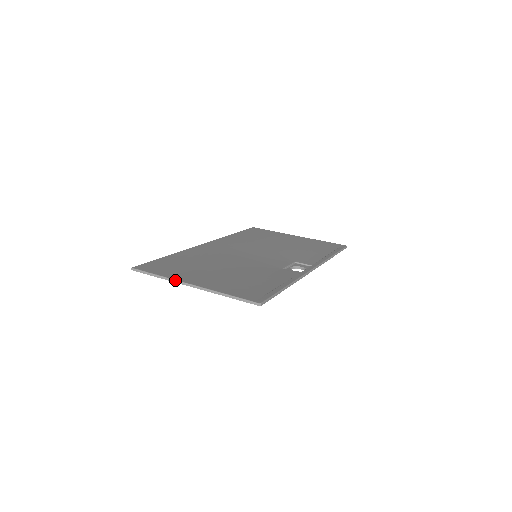
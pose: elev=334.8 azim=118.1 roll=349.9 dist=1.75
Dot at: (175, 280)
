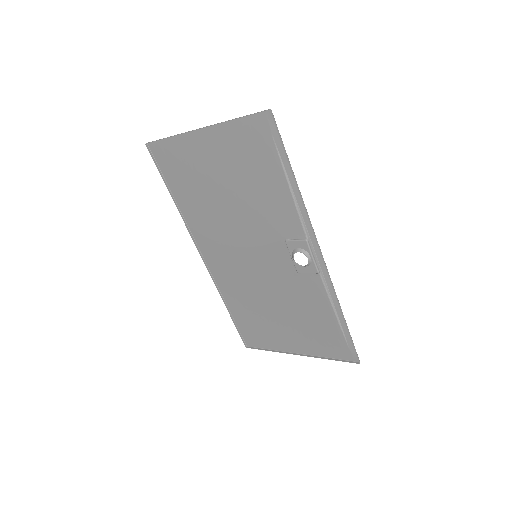
Dot at: (187, 132)
